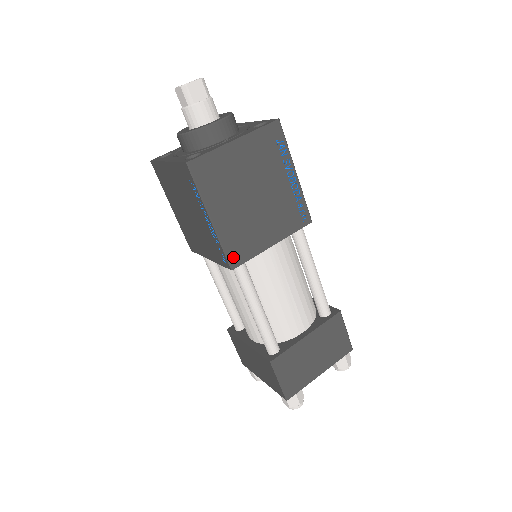
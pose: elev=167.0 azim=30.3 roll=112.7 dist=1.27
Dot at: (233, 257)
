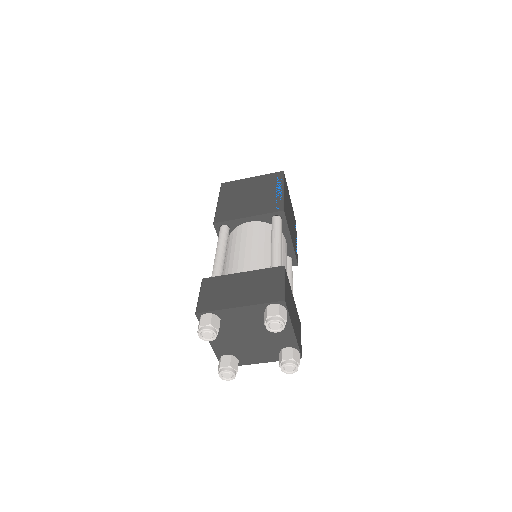
Dot at: (285, 210)
